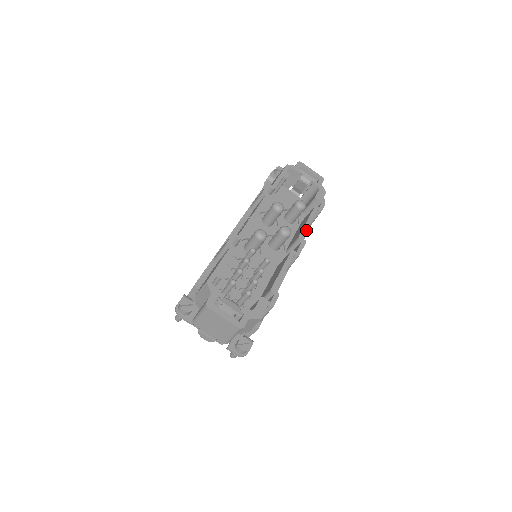
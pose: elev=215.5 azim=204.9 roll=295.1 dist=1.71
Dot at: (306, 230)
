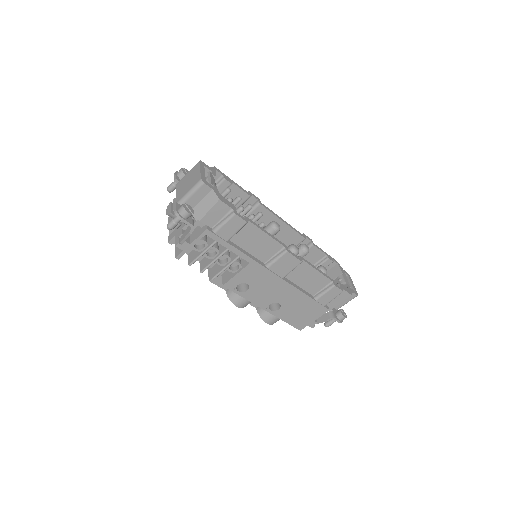
Dot at: (310, 265)
